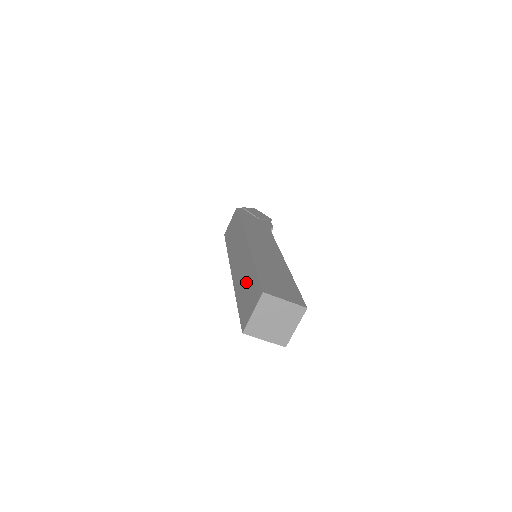
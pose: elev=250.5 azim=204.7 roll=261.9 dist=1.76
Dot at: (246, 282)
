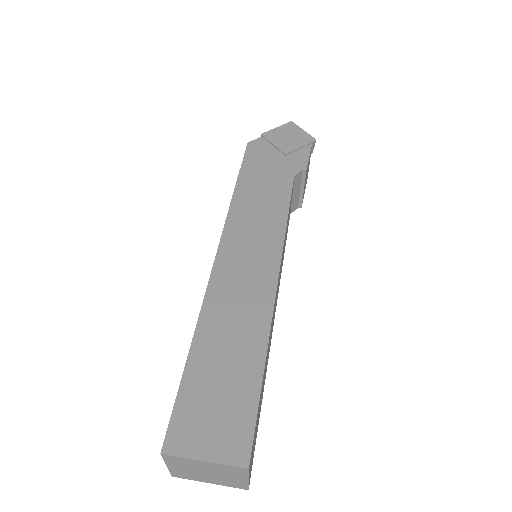
Dot at: occluded
